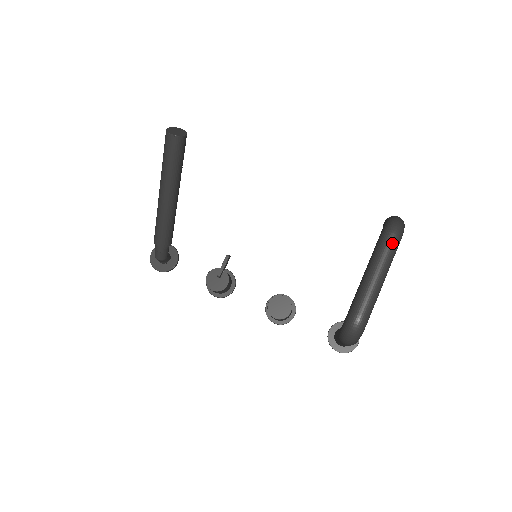
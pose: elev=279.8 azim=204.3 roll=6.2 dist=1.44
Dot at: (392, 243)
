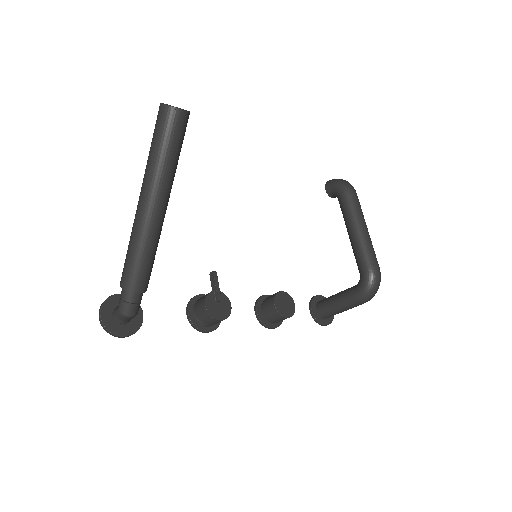
Dot at: (358, 199)
